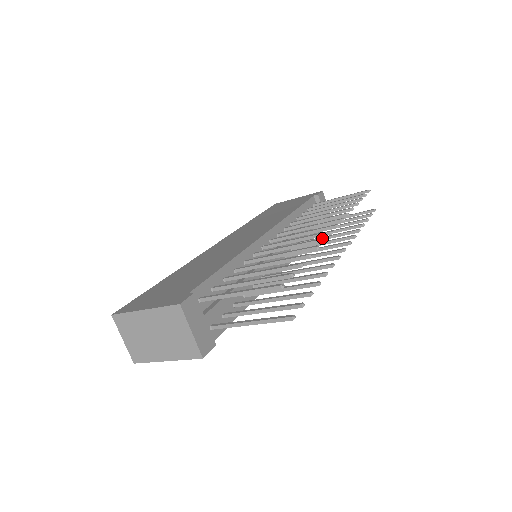
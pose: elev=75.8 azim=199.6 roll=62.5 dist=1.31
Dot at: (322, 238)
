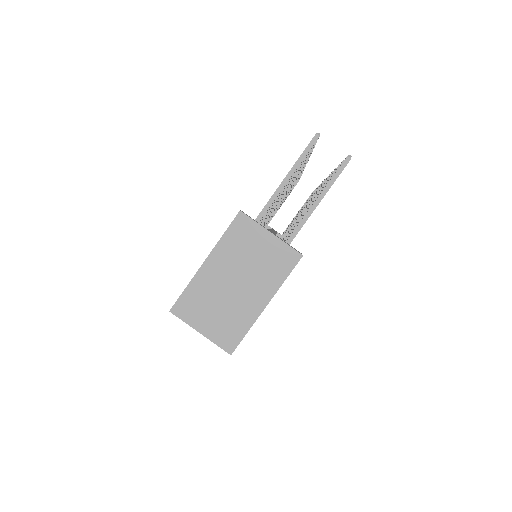
Dot at: occluded
